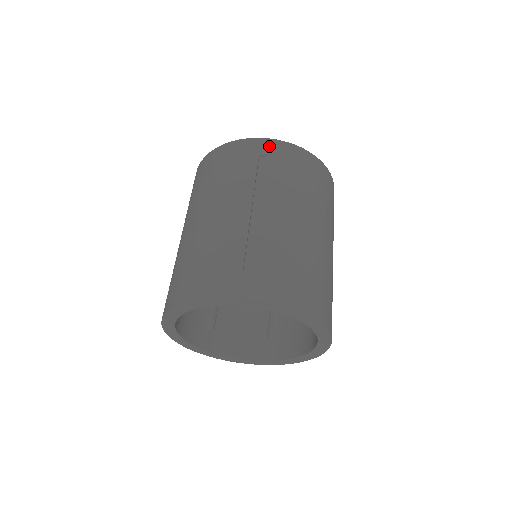
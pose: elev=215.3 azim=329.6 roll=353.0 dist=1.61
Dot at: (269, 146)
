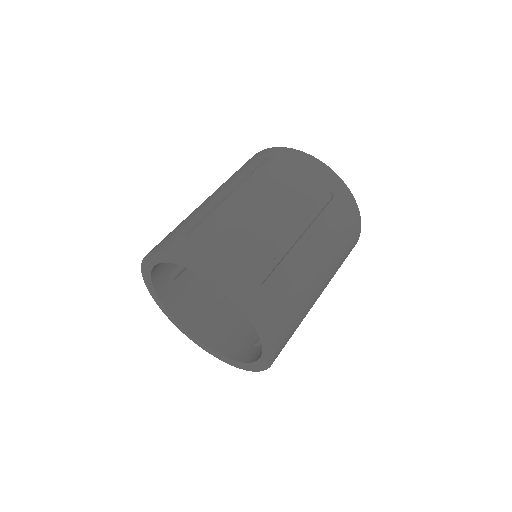
Dot at: (277, 152)
